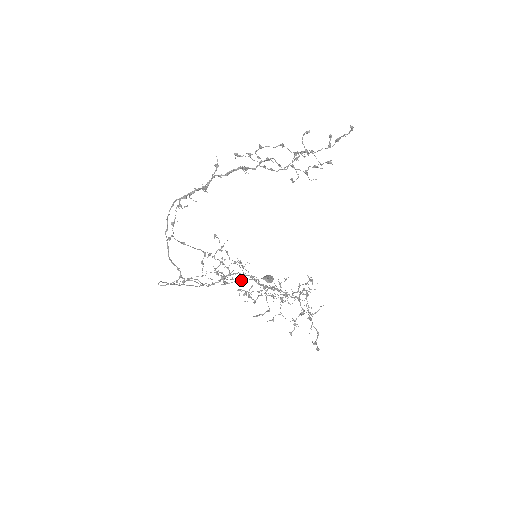
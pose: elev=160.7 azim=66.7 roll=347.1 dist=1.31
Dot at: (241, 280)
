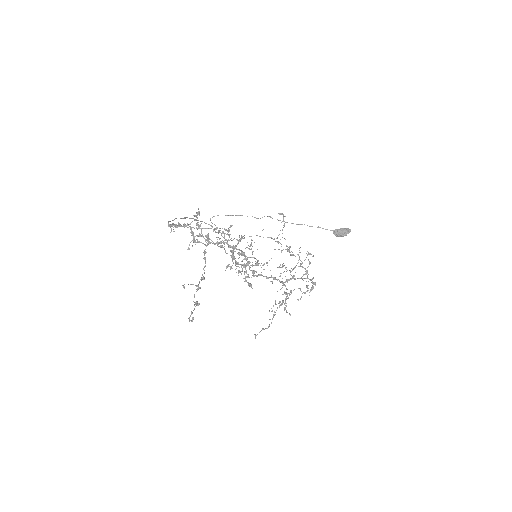
Dot at: occluded
